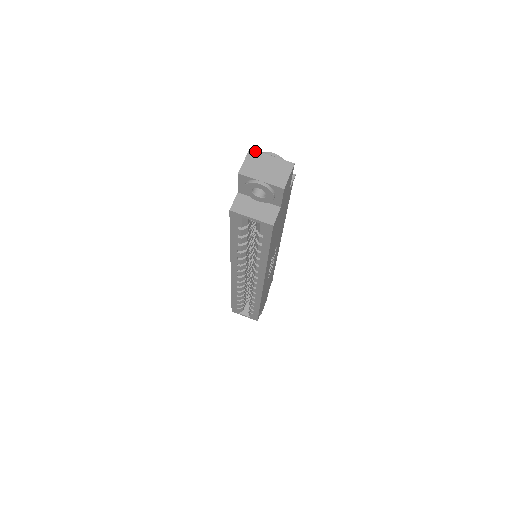
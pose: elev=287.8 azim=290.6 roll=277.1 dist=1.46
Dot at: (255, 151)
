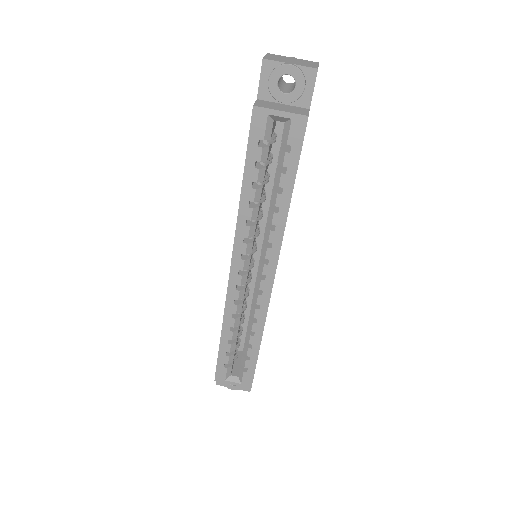
Dot at: (274, 54)
